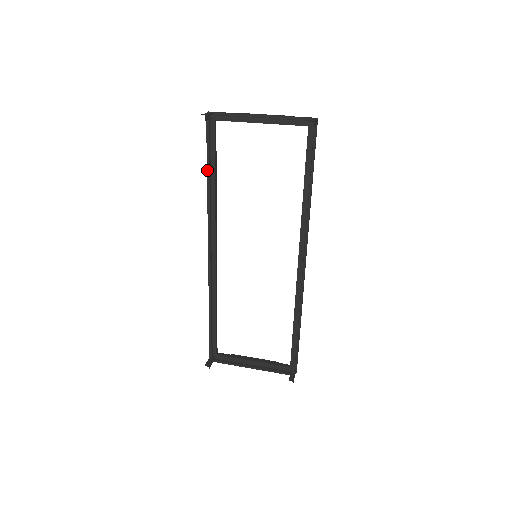
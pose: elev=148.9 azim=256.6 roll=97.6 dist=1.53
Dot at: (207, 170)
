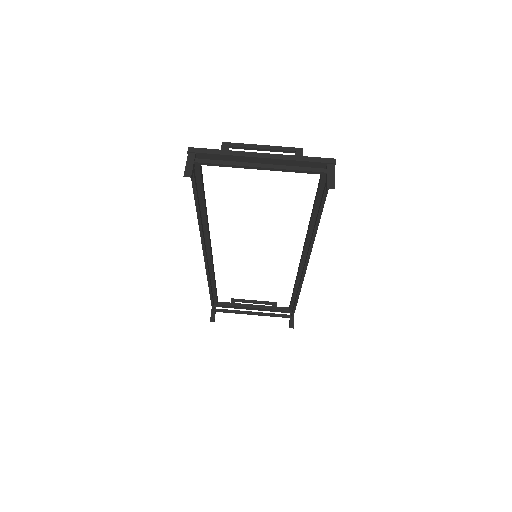
Dot at: (195, 205)
